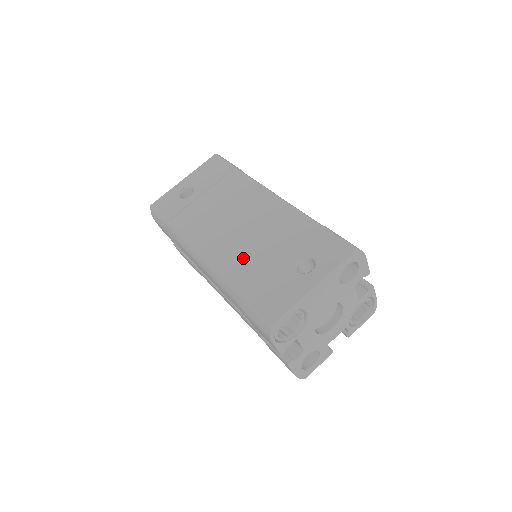
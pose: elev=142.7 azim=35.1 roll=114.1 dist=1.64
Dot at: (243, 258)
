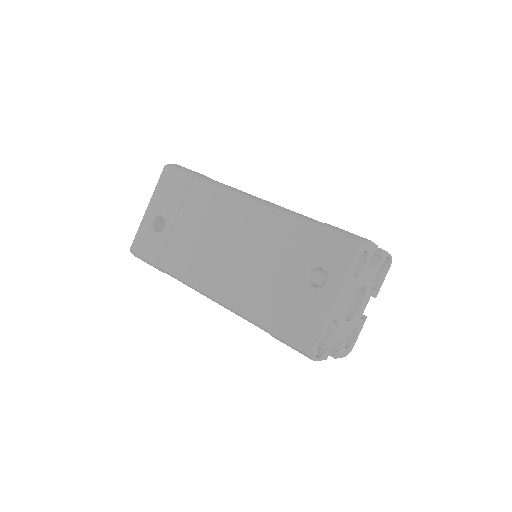
Dot at: (251, 286)
